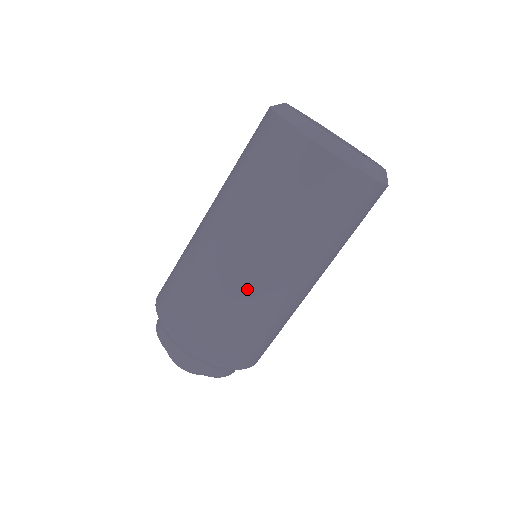
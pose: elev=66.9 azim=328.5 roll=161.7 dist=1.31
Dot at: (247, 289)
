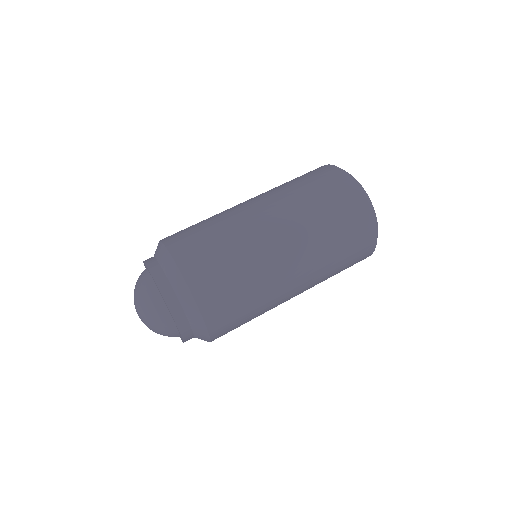
Dot at: (274, 275)
